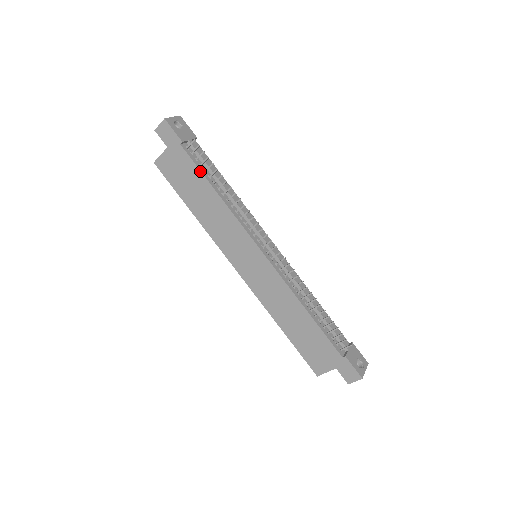
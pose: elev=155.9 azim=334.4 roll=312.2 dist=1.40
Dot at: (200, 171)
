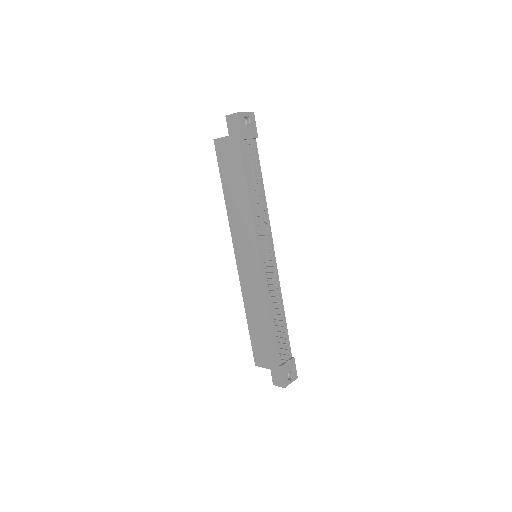
Dot at: (244, 170)
